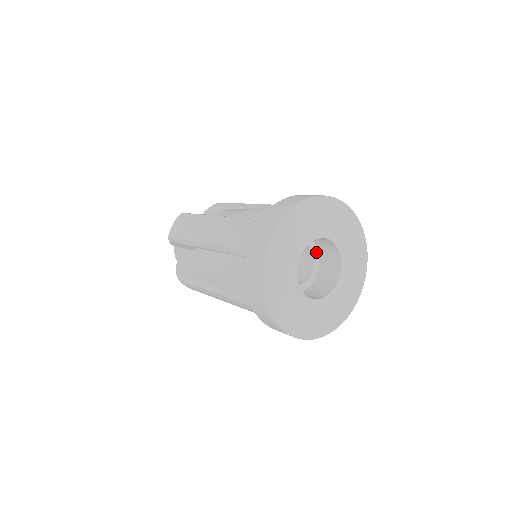
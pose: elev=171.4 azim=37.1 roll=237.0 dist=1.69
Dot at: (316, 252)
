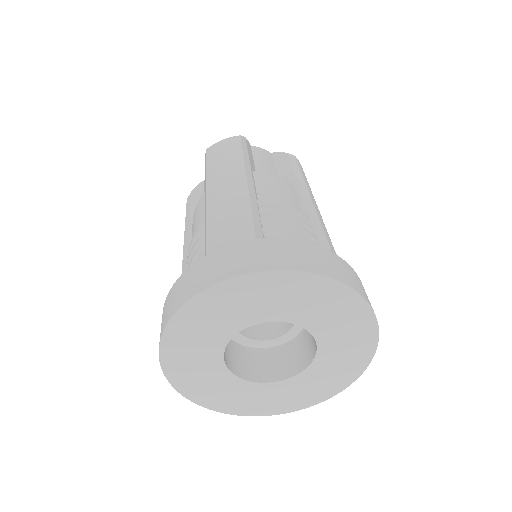
Dot at: occluded
